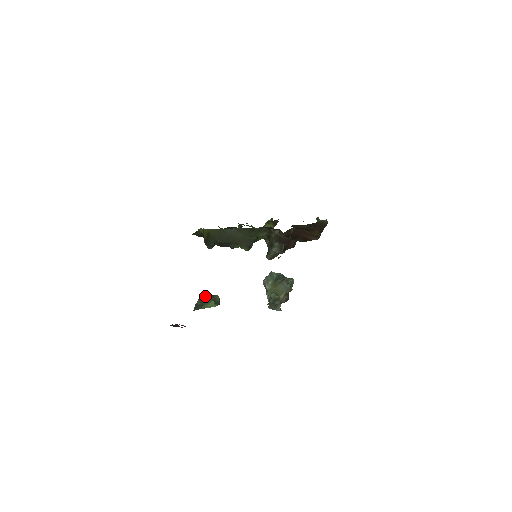
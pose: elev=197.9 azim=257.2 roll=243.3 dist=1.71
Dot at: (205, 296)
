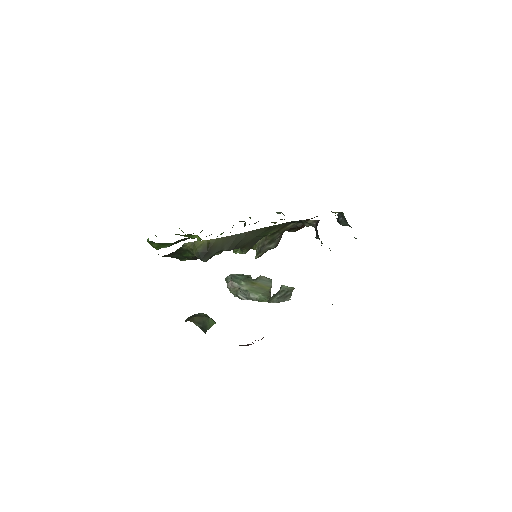
Dot at: (195, 317)
